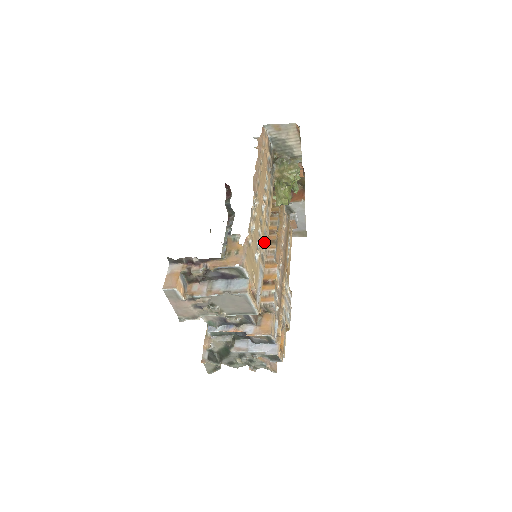
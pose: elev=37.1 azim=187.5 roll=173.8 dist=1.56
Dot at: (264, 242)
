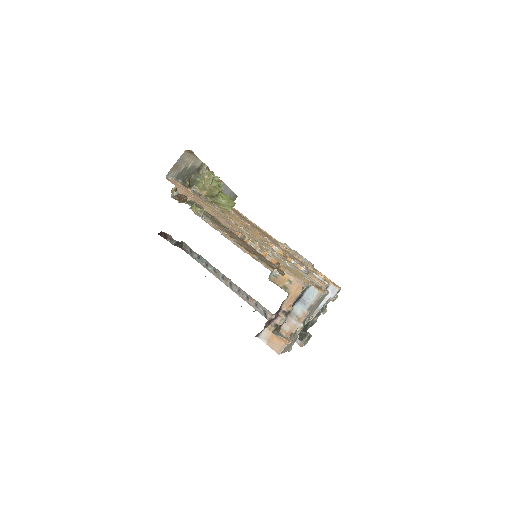
Dot at: (271, 249)
